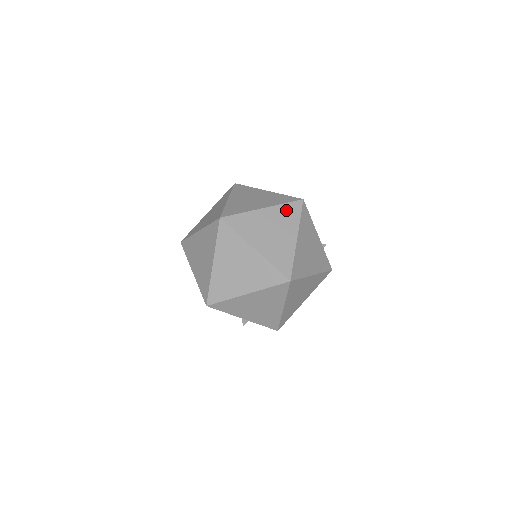
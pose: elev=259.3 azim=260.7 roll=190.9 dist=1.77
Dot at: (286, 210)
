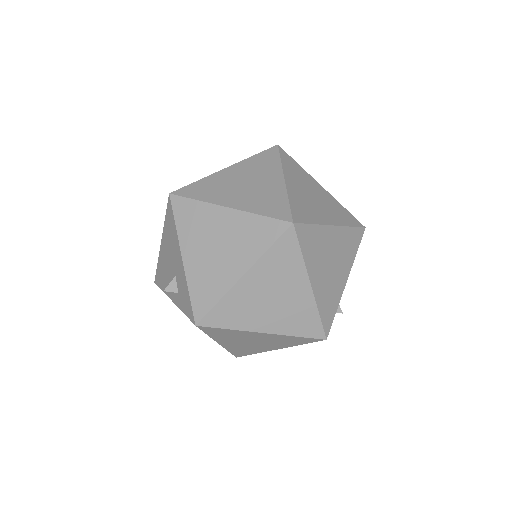
Dot at: (342, 210)
